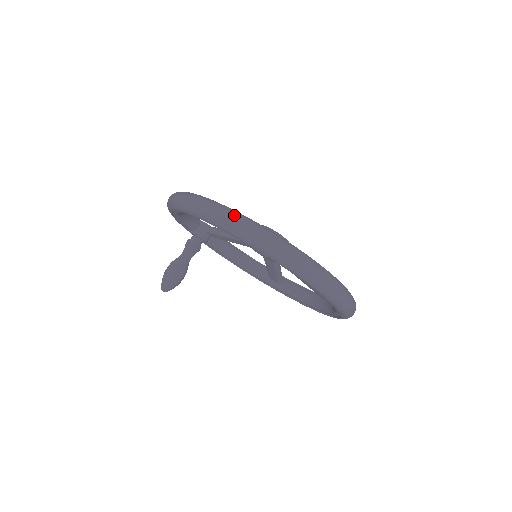
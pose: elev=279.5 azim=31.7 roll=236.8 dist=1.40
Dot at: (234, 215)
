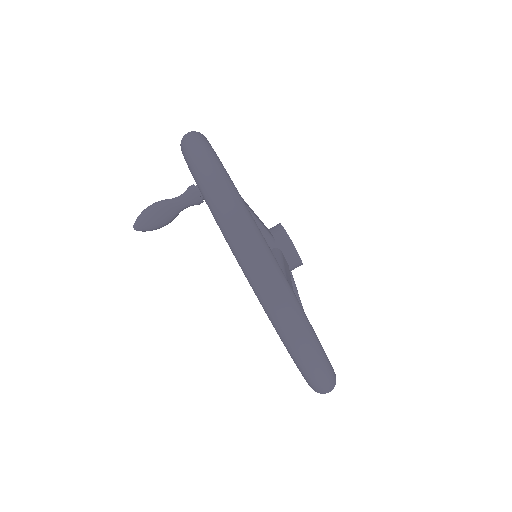
Dot at: (244, 221)
